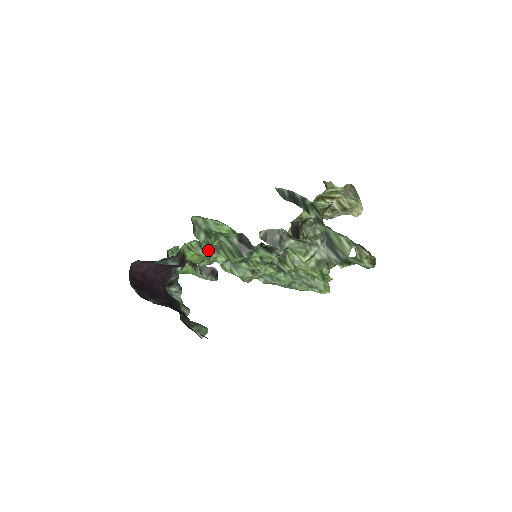
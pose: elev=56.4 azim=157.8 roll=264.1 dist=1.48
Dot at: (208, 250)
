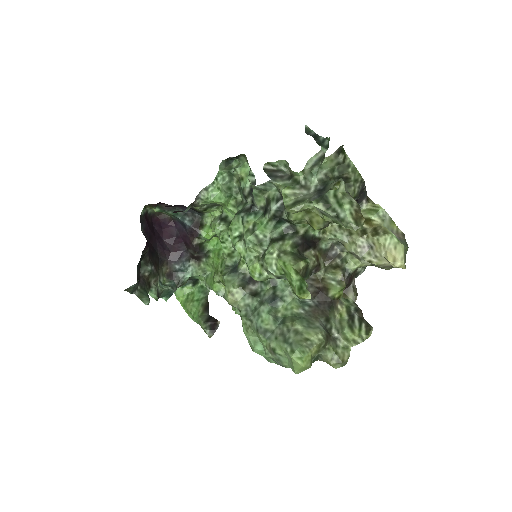
Dot at: (219, 185)
